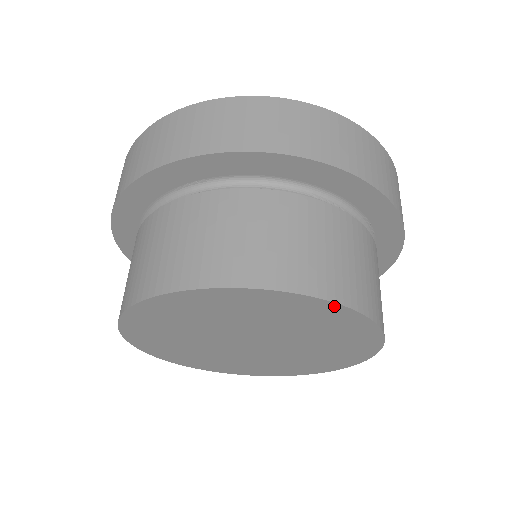
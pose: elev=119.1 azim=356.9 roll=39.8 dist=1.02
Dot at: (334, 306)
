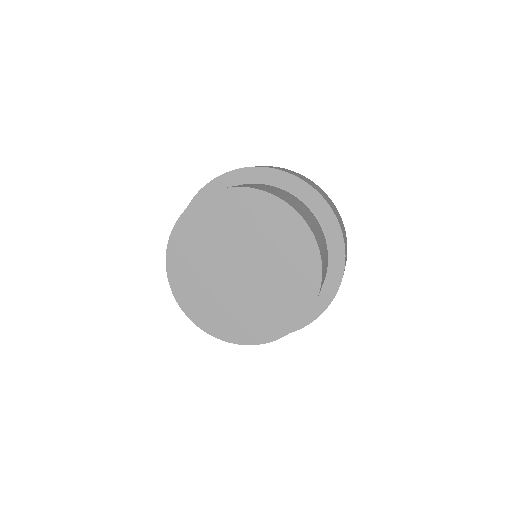
Dot at: (248, 191)
